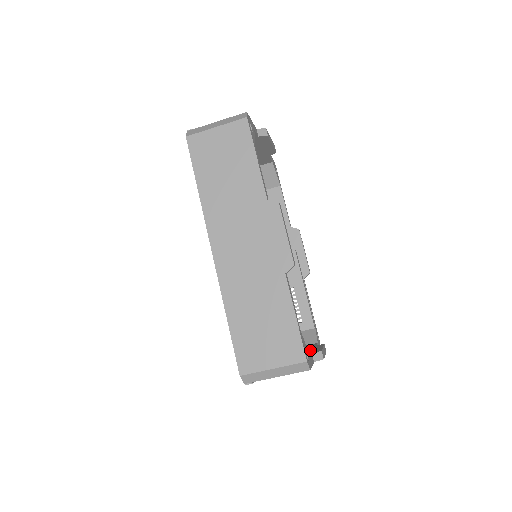
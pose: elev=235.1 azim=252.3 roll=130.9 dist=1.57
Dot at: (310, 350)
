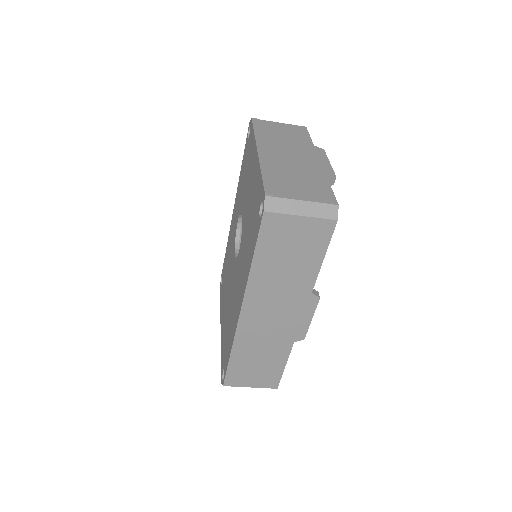
Dot at: occluded
